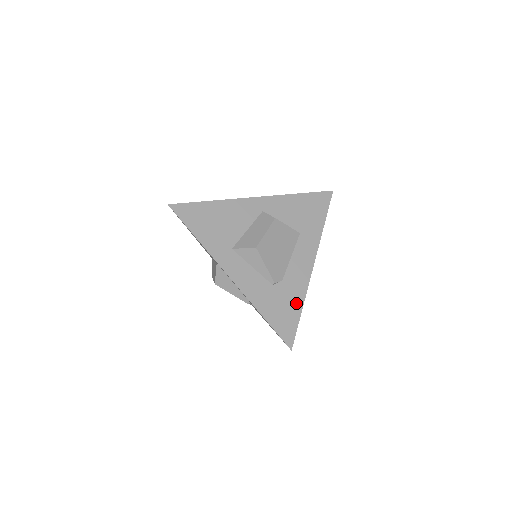
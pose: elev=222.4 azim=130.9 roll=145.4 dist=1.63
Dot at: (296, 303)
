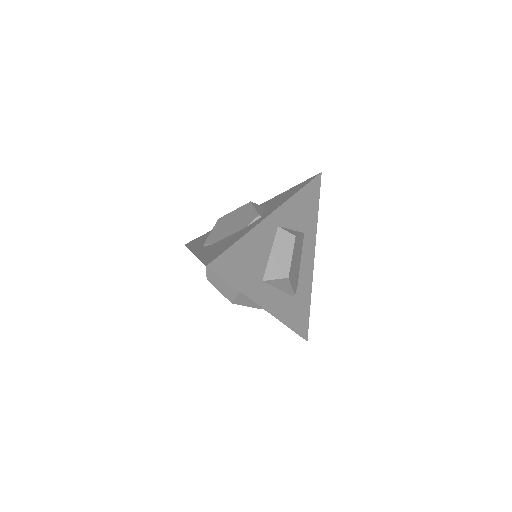
Dot at: (307, 301)
